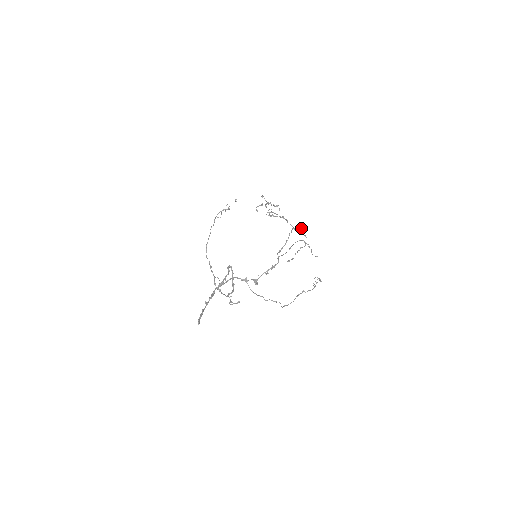
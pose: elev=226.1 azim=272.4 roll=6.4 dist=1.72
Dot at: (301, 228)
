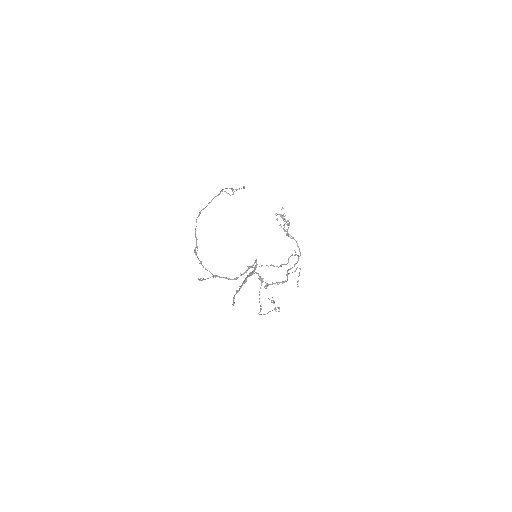
Dot at: occluded
